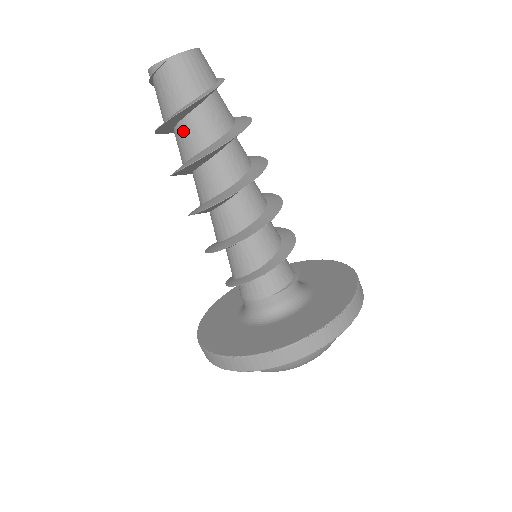
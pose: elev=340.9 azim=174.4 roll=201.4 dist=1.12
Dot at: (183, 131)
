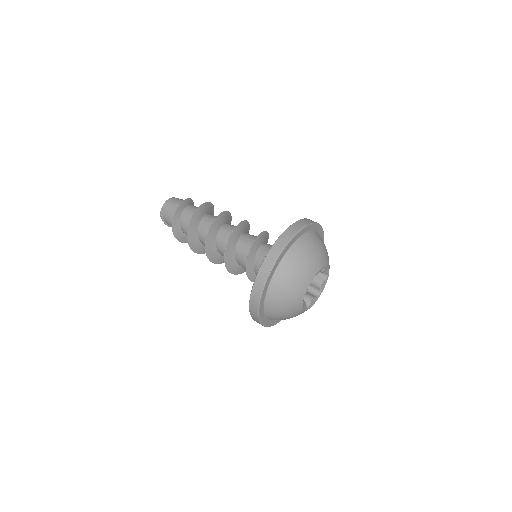
Dot at: (183, 224)
